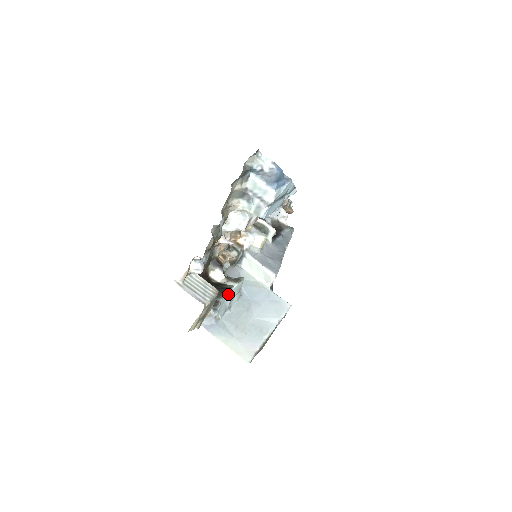
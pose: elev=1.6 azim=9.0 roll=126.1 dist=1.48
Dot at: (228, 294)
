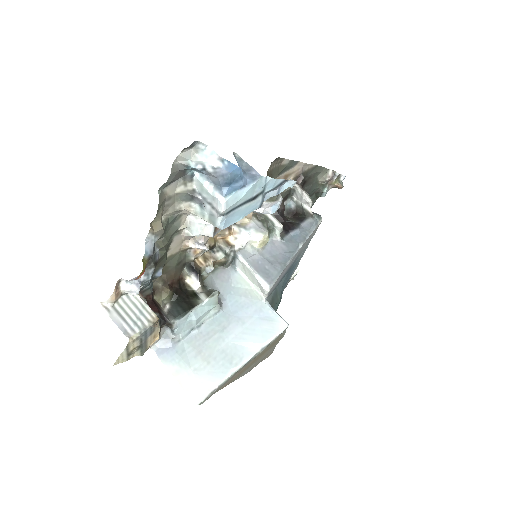
Dot at: (192, 312)
